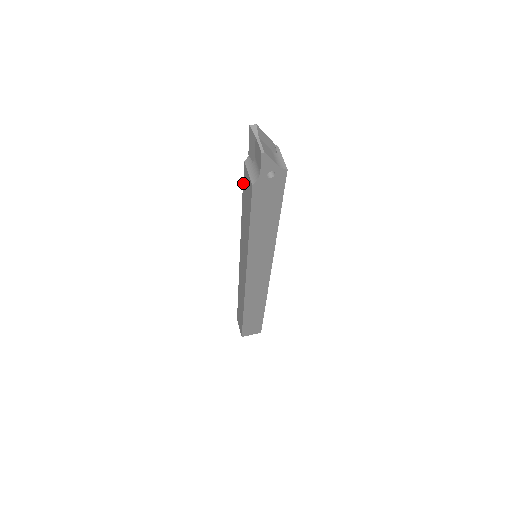
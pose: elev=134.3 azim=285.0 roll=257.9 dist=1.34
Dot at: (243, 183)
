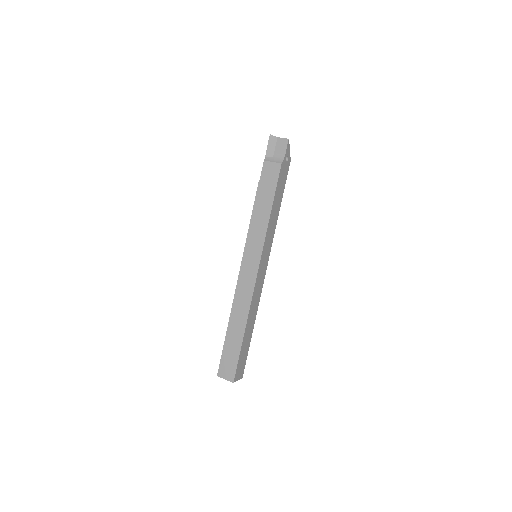
Dot at: (260, 180)
